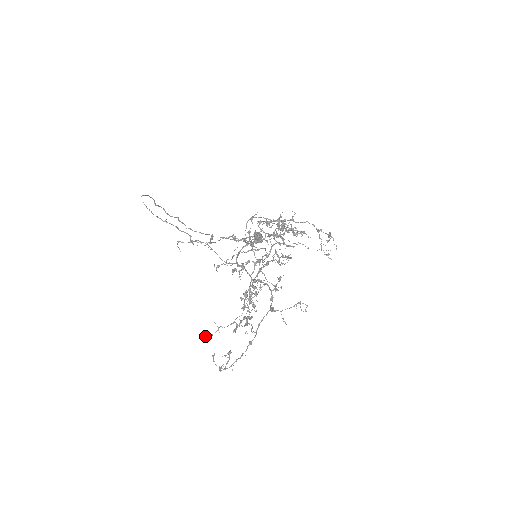
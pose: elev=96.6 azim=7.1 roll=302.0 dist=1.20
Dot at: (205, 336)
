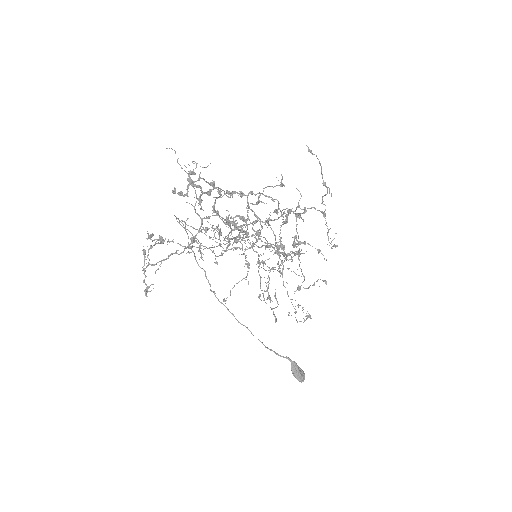
Dot at: (149, 235)
